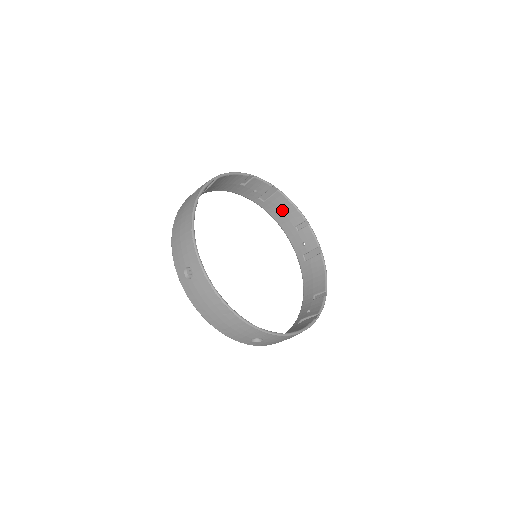
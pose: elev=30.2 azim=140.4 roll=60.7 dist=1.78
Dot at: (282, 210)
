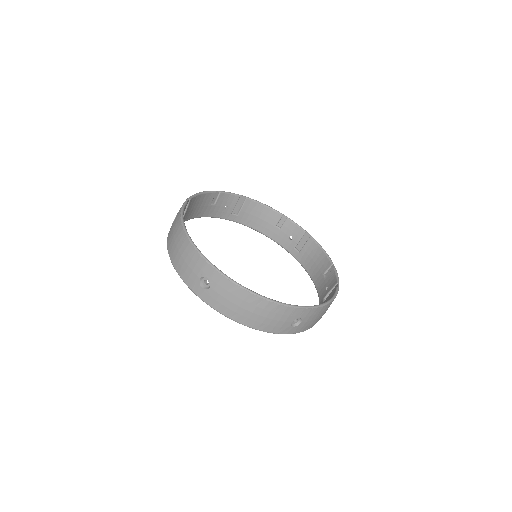
Dot at: (257, 216)
